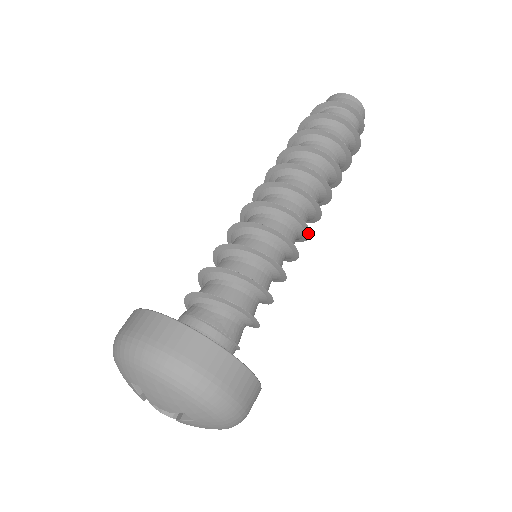
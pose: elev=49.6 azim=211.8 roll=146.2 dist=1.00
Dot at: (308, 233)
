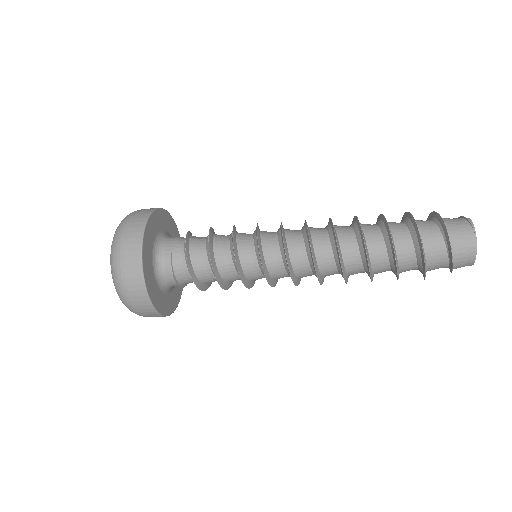
Dot at: (300, 280)
